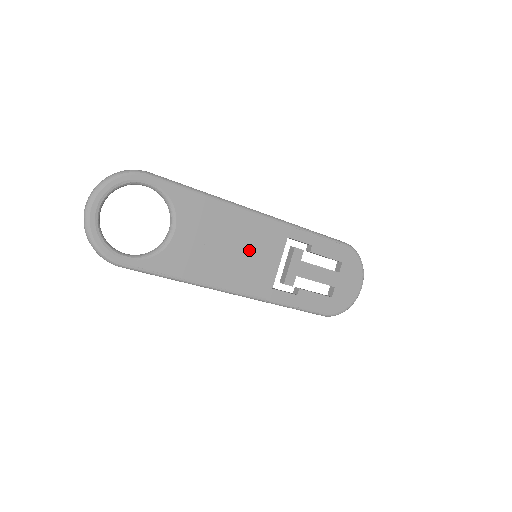
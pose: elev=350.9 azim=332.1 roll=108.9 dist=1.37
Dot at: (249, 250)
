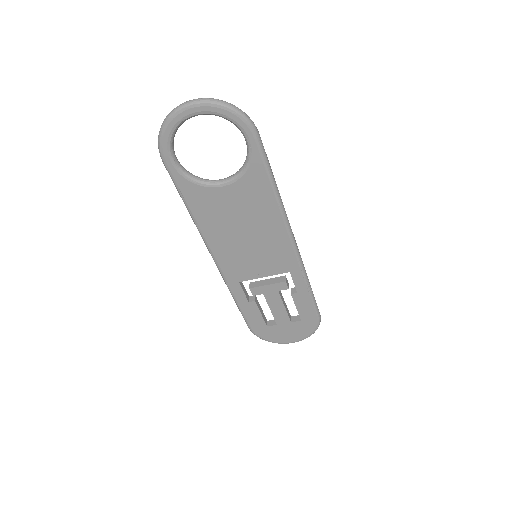
Dot at: (256, 249)
